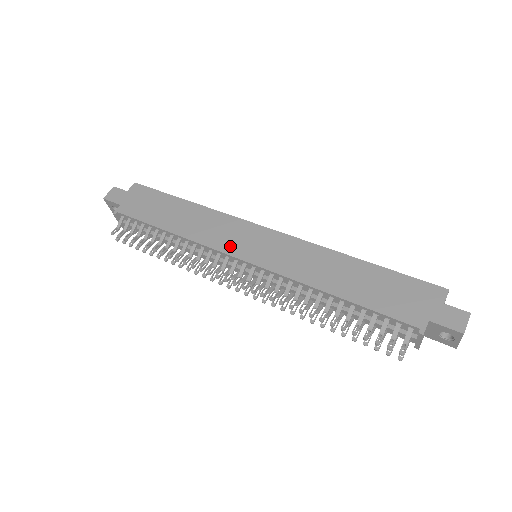
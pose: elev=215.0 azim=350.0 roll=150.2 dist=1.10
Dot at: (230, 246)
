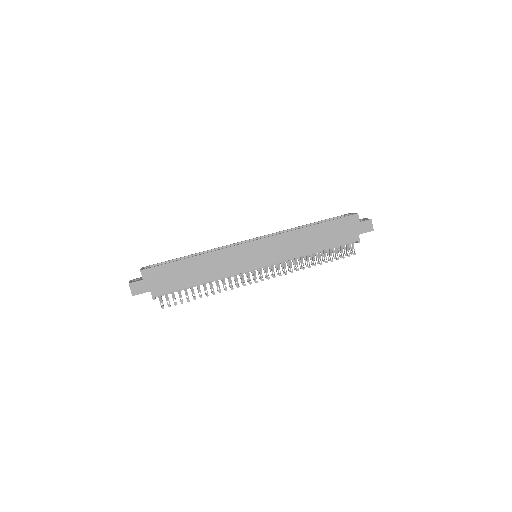
Dot at: (245, 266)
